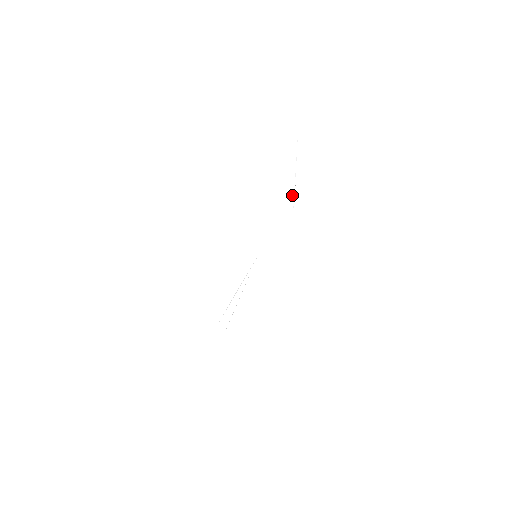
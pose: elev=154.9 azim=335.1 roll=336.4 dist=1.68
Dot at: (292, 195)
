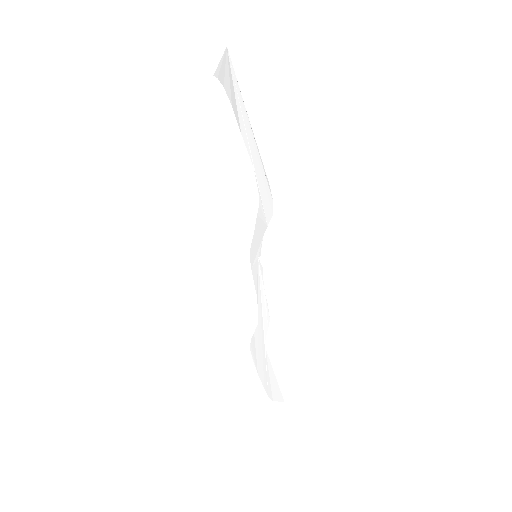
Dot at: (255, 148)
